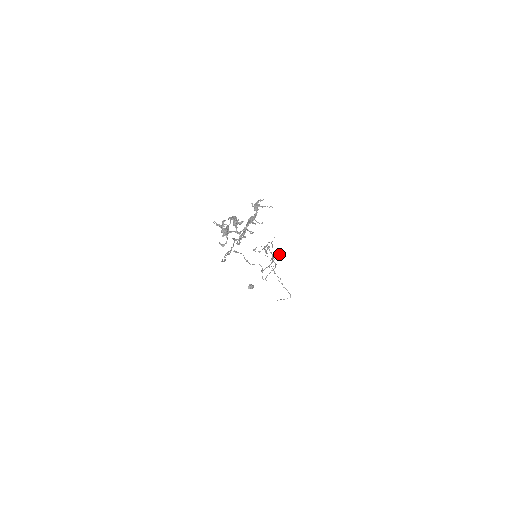
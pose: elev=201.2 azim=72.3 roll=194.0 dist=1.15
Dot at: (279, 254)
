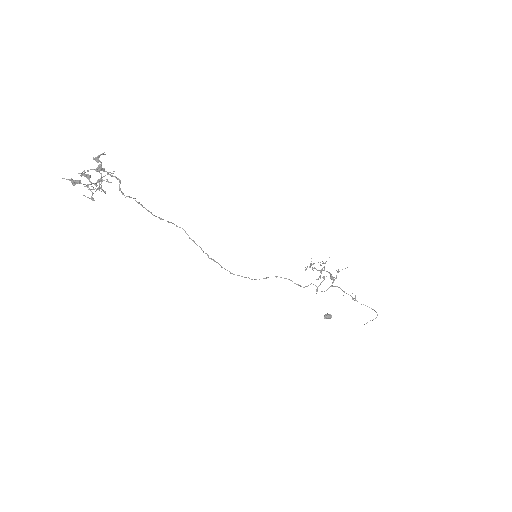
Dot at: (338, 271)
